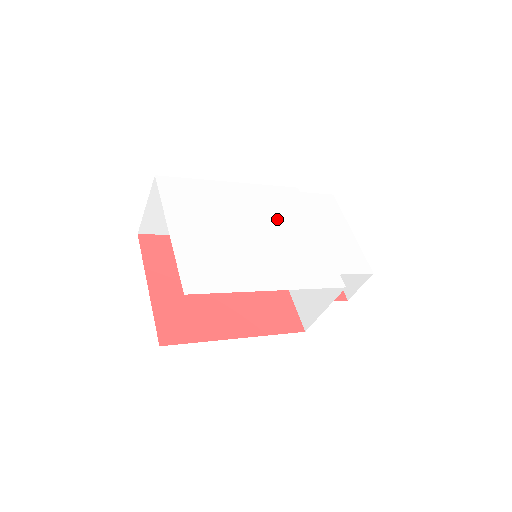
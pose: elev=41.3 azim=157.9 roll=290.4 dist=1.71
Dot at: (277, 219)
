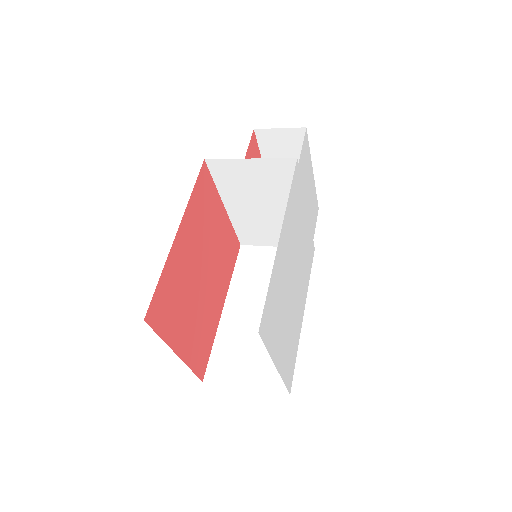
Dot at: (297, 236)
